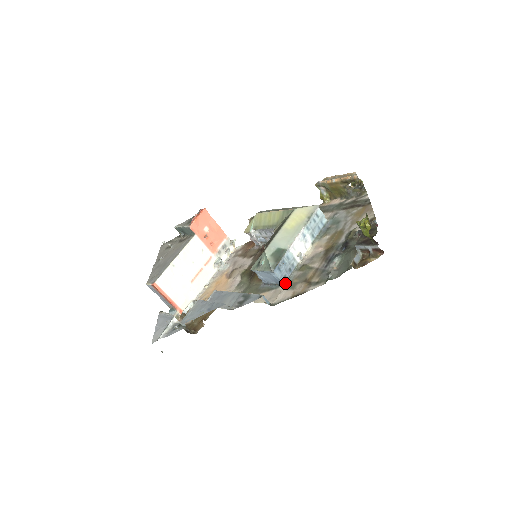
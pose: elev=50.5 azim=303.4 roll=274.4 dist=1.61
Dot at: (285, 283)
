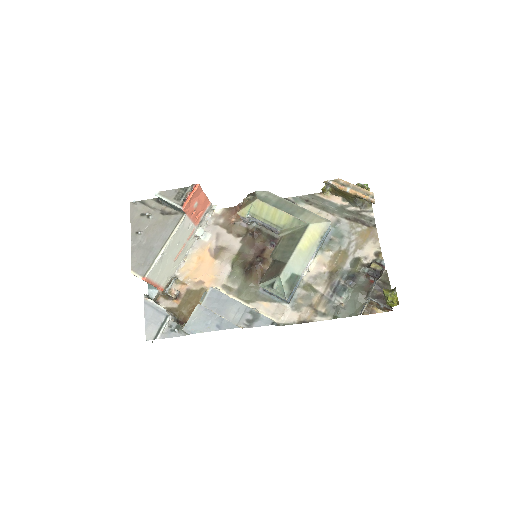
Dot at: (290, 301)
